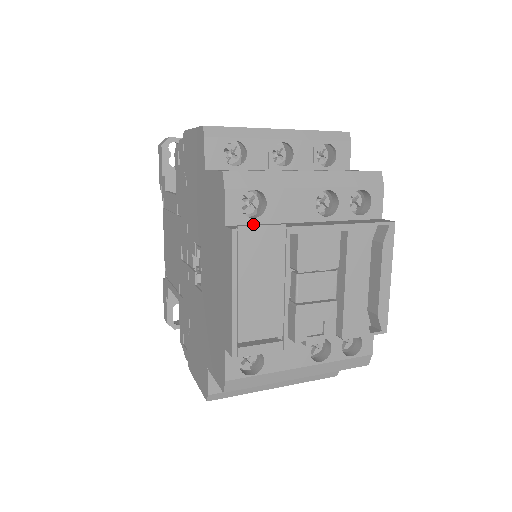
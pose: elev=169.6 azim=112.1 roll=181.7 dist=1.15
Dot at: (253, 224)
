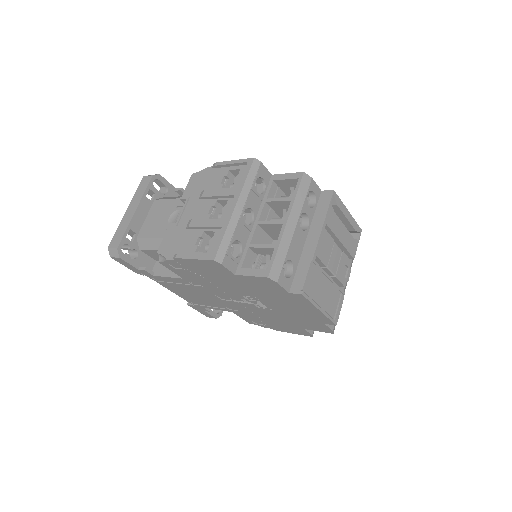
Dot at: (294, 275)
